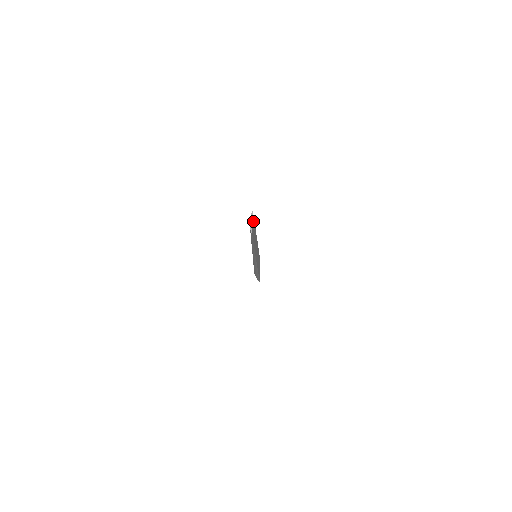
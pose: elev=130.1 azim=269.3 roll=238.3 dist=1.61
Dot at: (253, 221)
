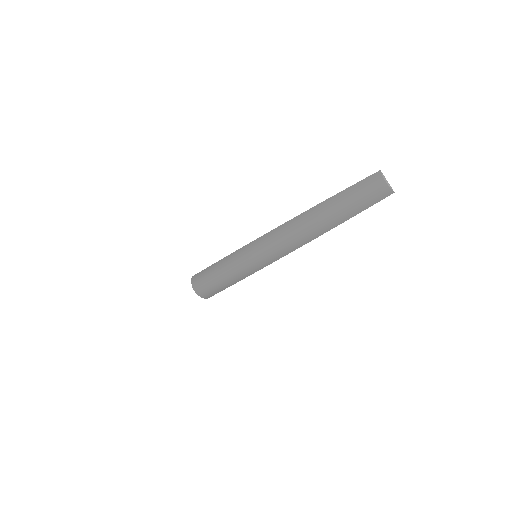
Dot at: (360, 187)
